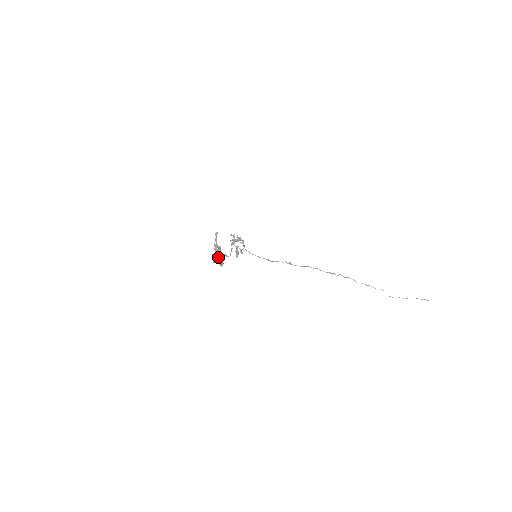
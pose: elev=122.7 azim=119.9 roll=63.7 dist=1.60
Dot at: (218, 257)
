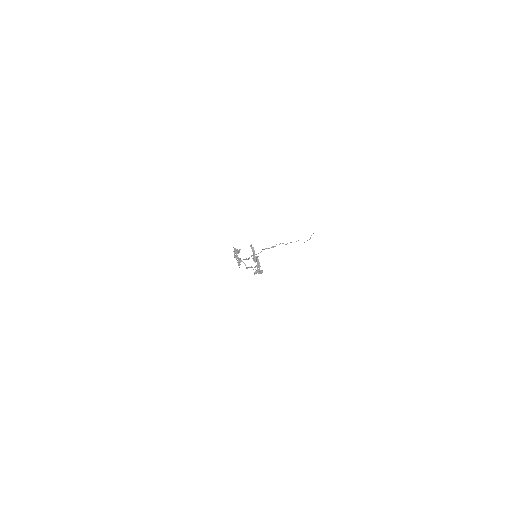
Dot at: (259, 267)
